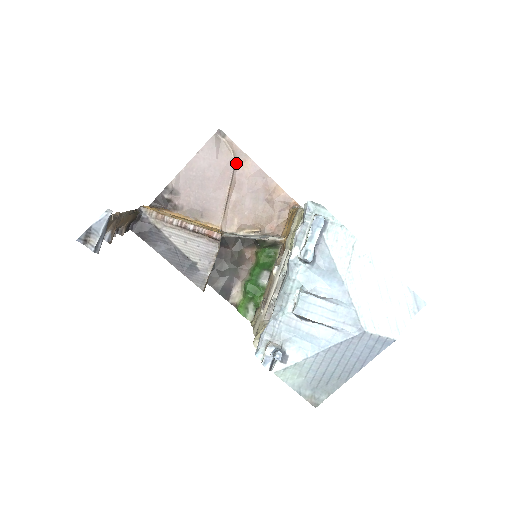
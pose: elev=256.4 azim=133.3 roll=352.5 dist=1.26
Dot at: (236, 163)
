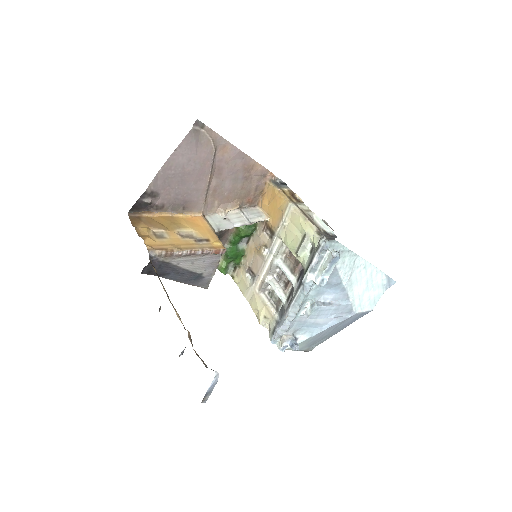
Dot at: (216, 151)
